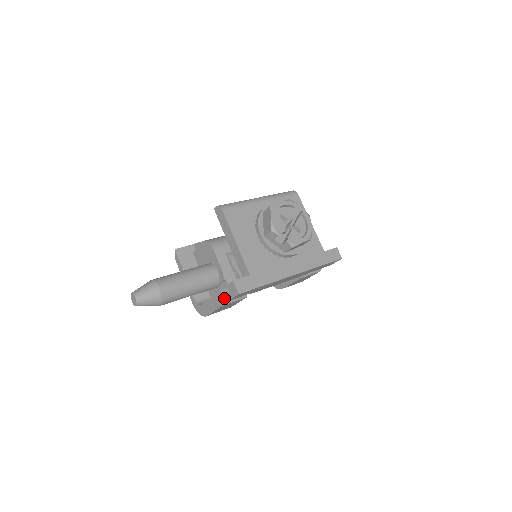
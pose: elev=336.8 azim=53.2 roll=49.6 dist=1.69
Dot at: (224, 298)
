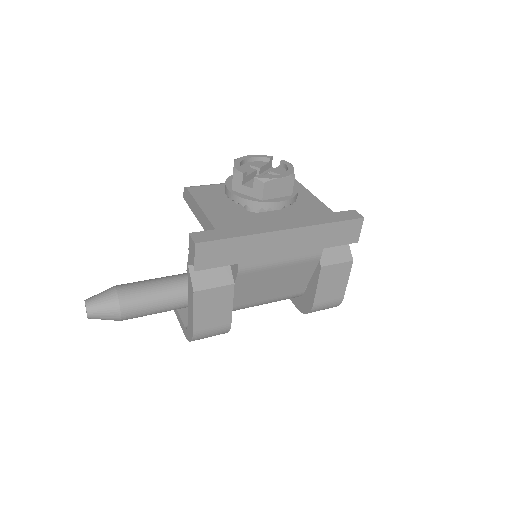
Dot at: (196, 280)
